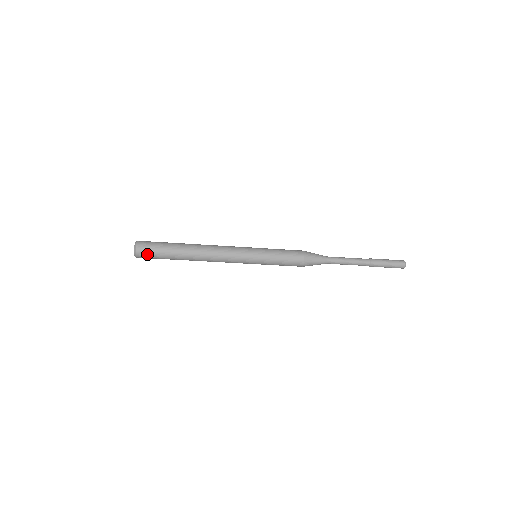
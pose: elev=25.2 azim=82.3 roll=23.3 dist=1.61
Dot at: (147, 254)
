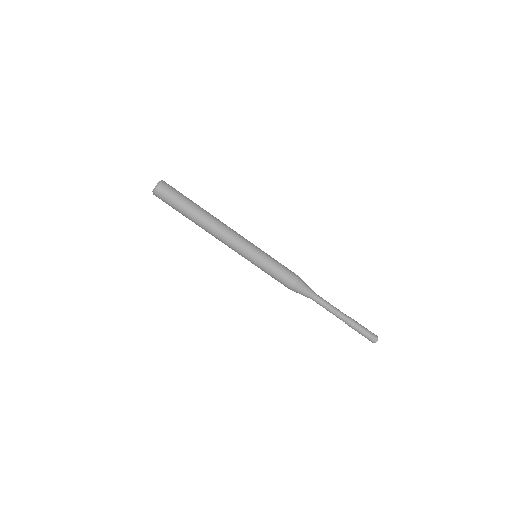
Dot at: (165, 196)
